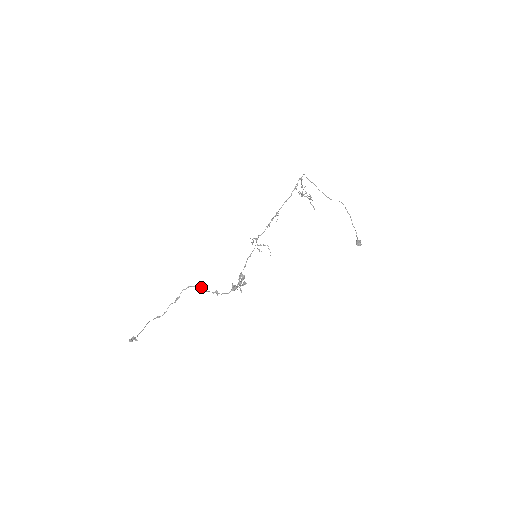
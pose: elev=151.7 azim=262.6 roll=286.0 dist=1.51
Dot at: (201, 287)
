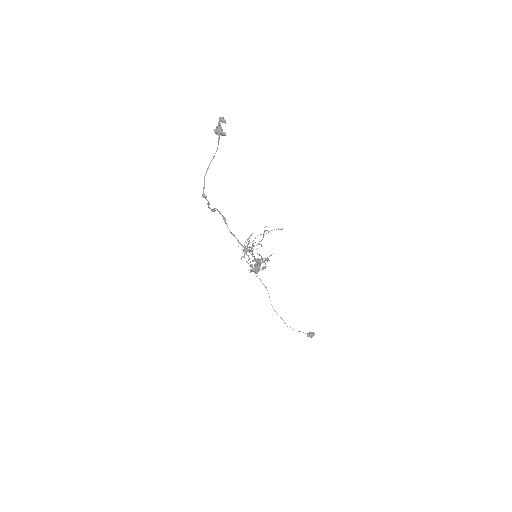
Dot at: occluded
